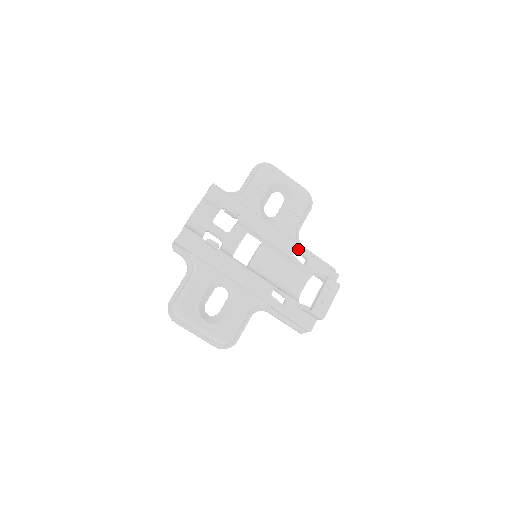
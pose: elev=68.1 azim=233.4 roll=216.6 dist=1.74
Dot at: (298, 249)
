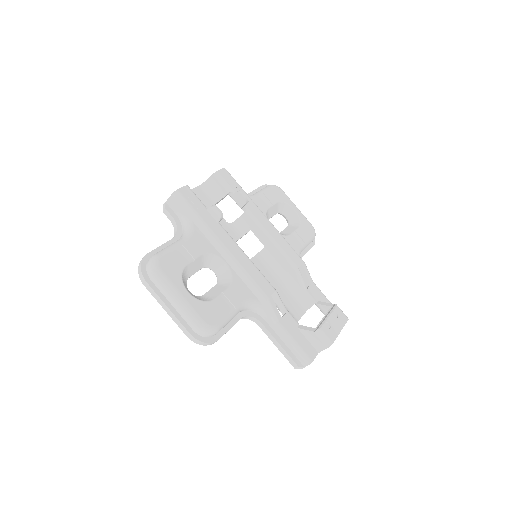
Dot at: (303, 266)
